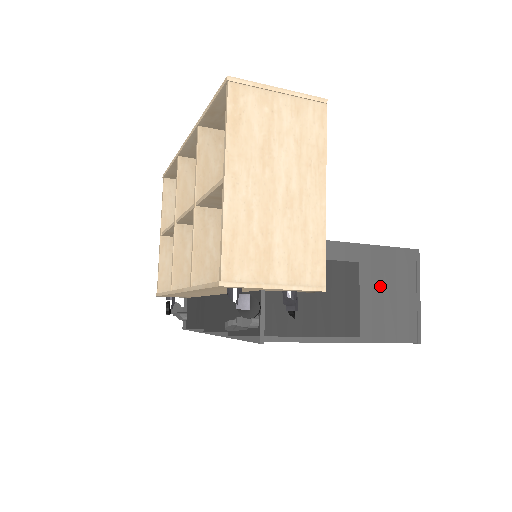
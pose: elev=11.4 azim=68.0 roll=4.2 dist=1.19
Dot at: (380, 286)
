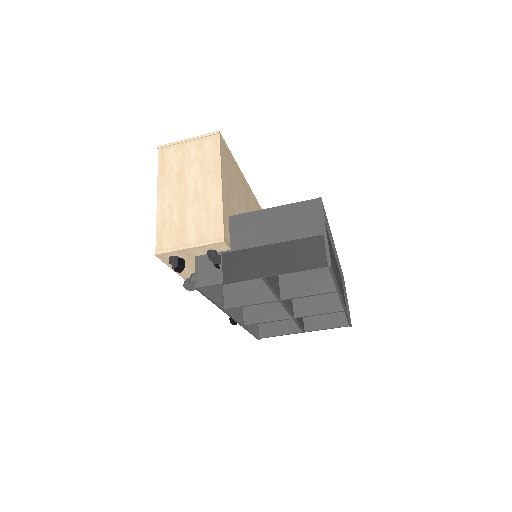
Dot at: (287, 232)
